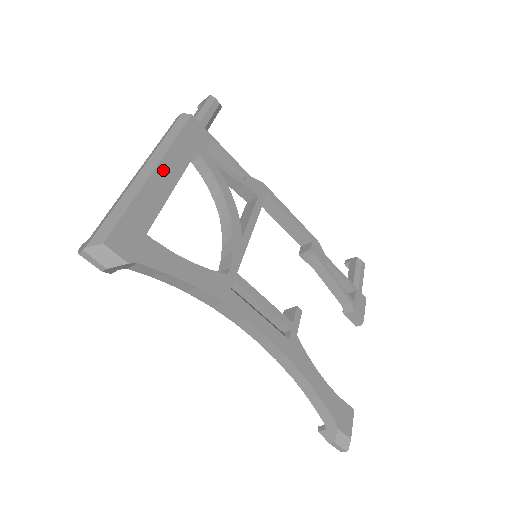
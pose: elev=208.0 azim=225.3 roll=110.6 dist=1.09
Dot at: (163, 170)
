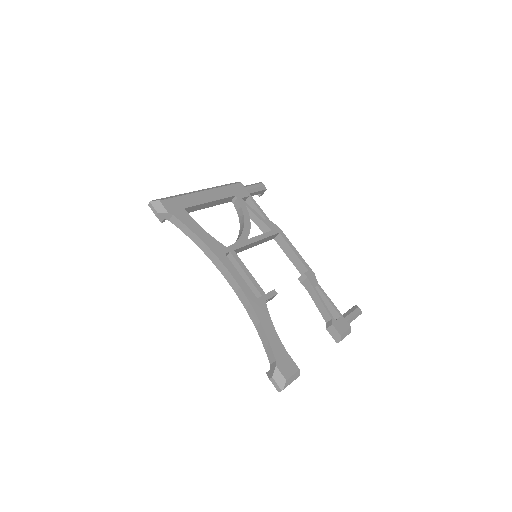
Dot at: (209, 193)
